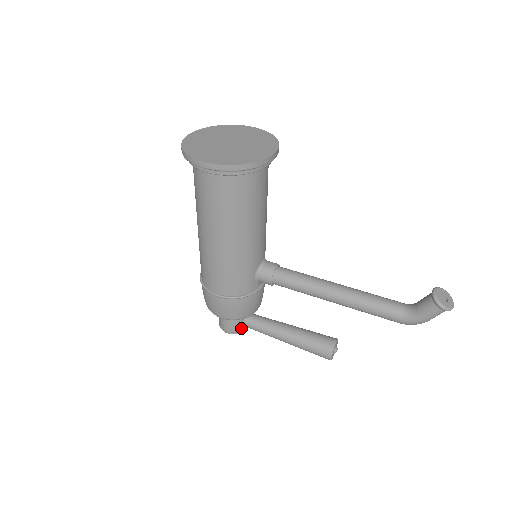
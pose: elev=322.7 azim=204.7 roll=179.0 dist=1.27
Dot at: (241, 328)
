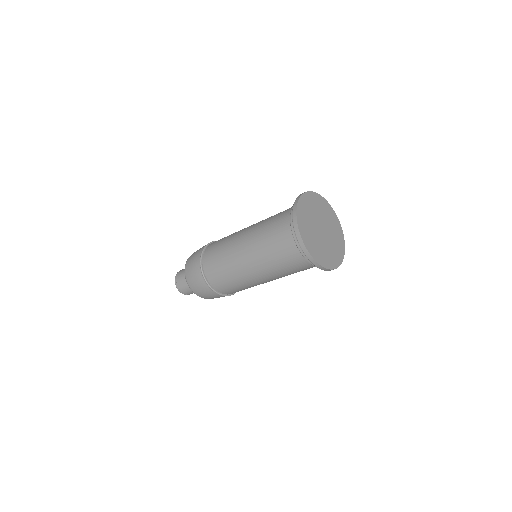
Dot at: occluded
